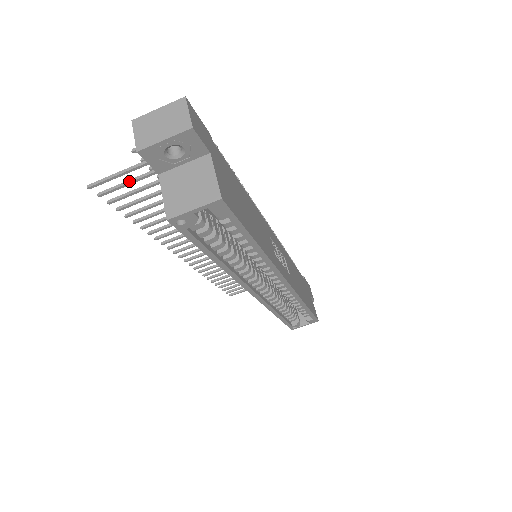
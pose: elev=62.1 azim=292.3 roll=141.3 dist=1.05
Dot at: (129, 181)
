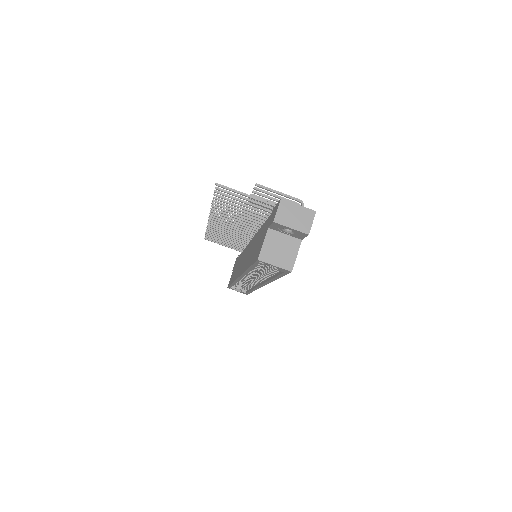
Dot at: (240, 196)
